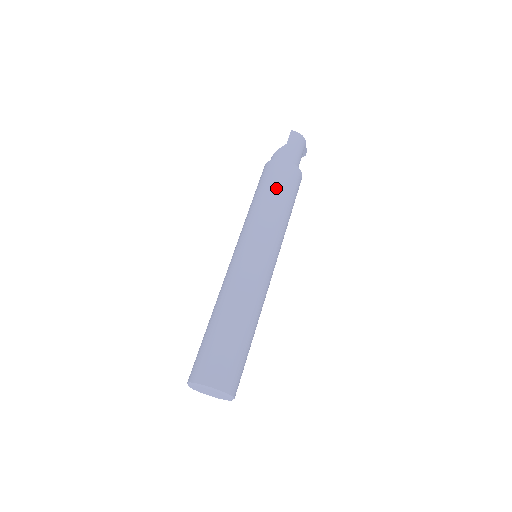
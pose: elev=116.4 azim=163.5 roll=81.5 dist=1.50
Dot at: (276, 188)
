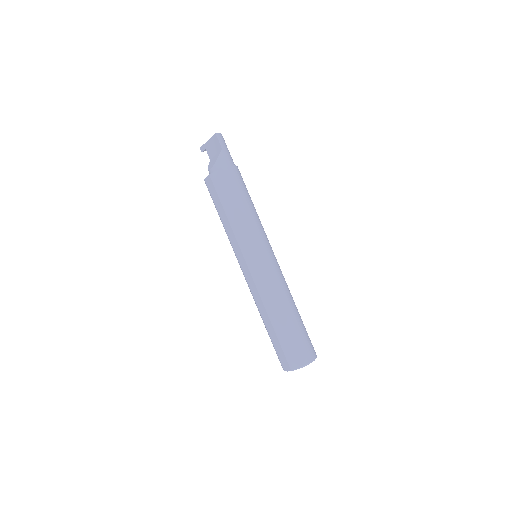
Dot at: (245, 195)
